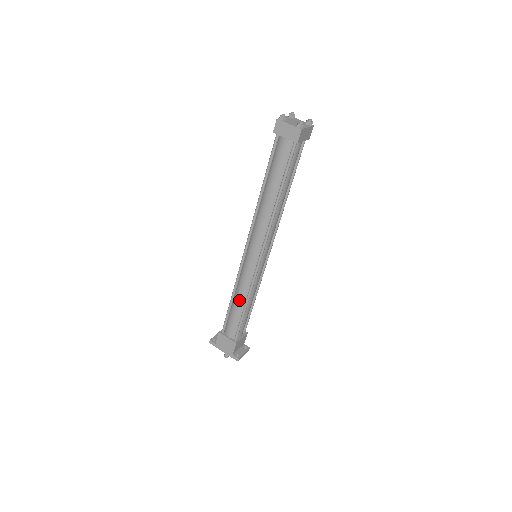
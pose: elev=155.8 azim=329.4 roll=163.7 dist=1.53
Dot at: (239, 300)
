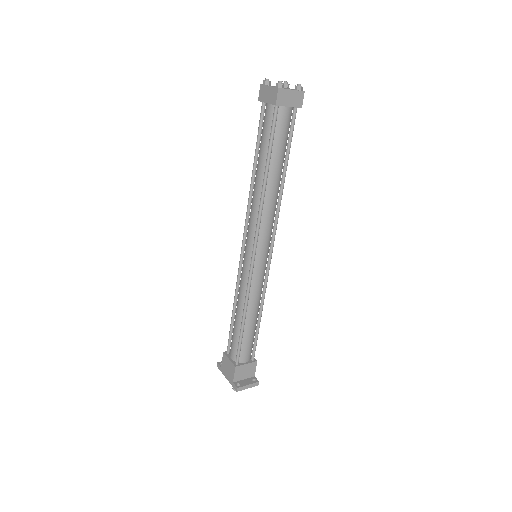
Dot at: (238, 310)
